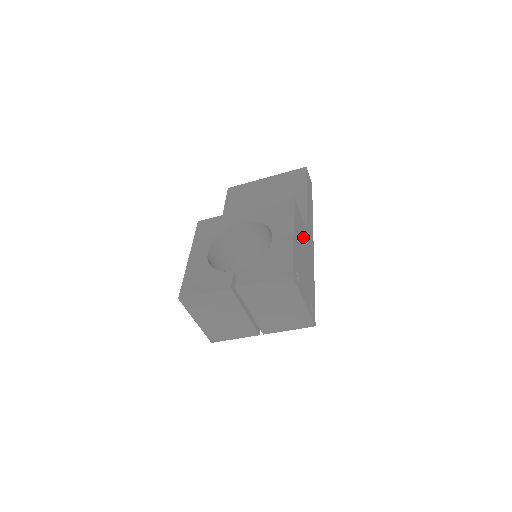
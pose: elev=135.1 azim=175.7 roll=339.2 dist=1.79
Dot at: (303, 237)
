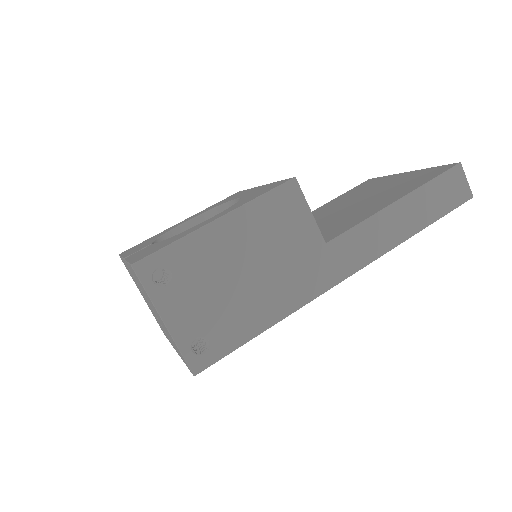
Dot at: (282, 245)
